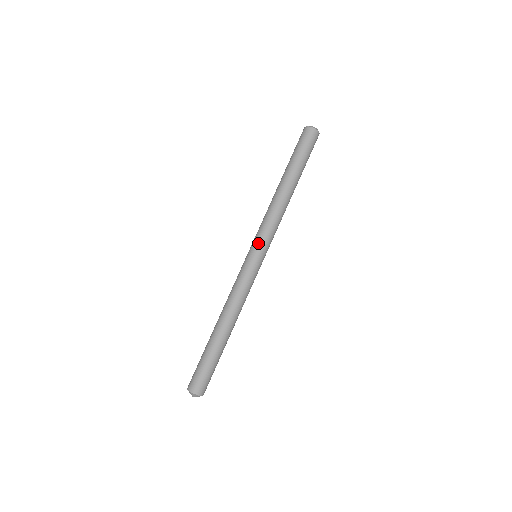
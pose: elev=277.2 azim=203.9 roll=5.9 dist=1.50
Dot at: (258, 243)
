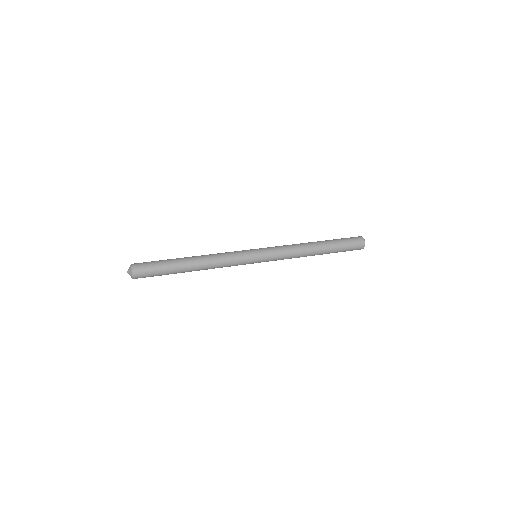
Dot at: occluded
